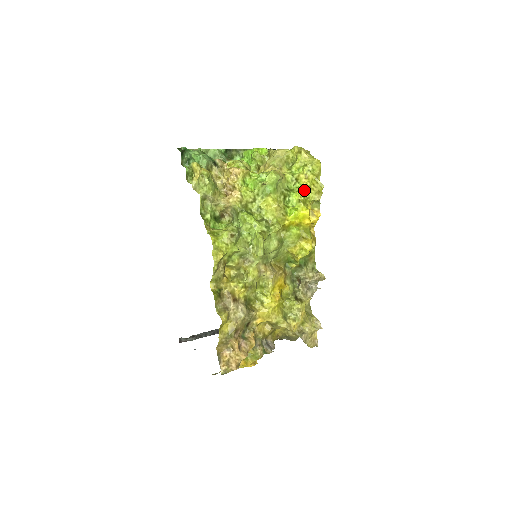
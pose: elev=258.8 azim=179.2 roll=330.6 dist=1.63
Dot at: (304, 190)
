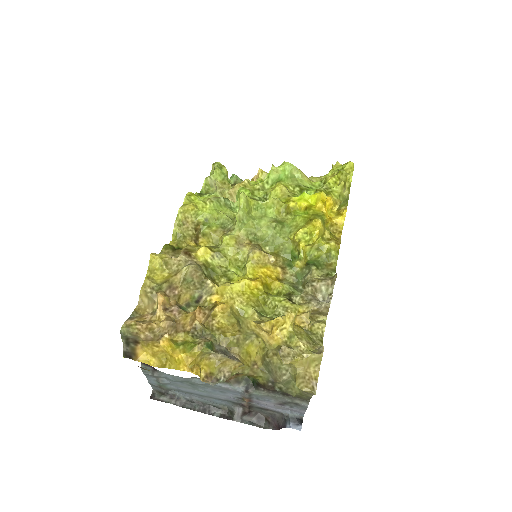
Dot at: (327, 184)
